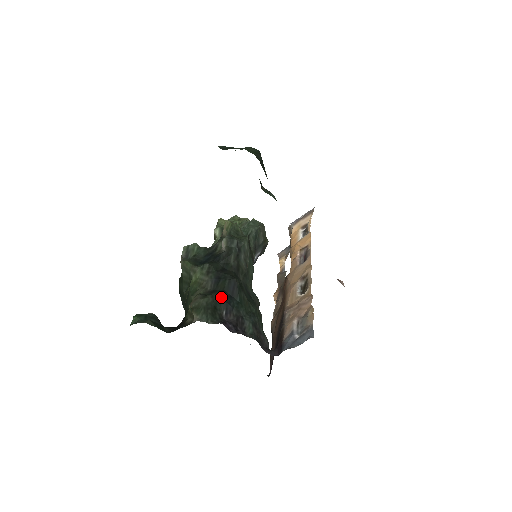
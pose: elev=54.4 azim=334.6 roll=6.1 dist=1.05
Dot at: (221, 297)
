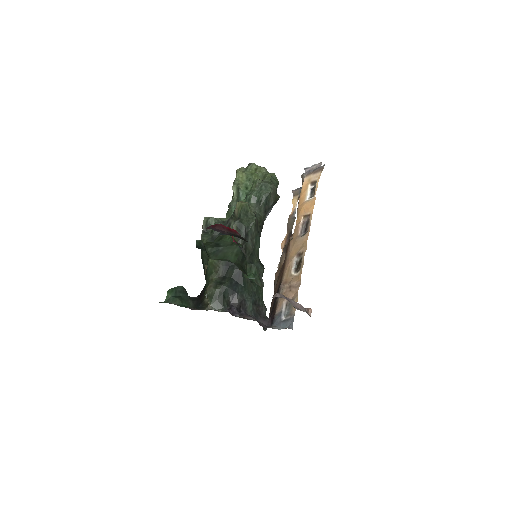
Dot at: (229, 286)
